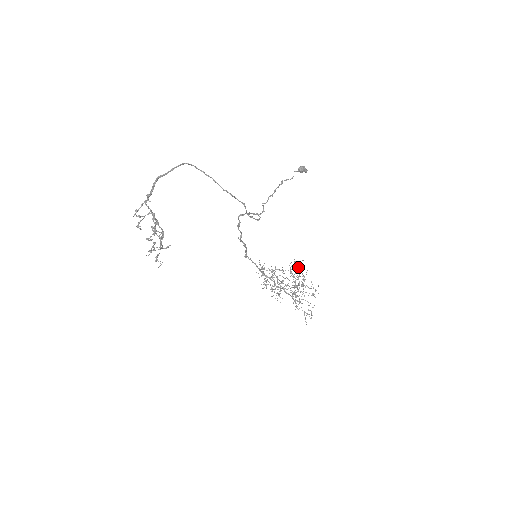
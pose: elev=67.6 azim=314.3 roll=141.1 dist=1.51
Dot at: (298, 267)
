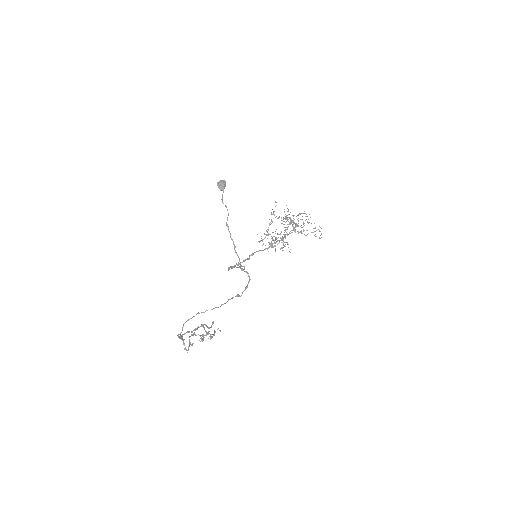
Dot at: occluded
